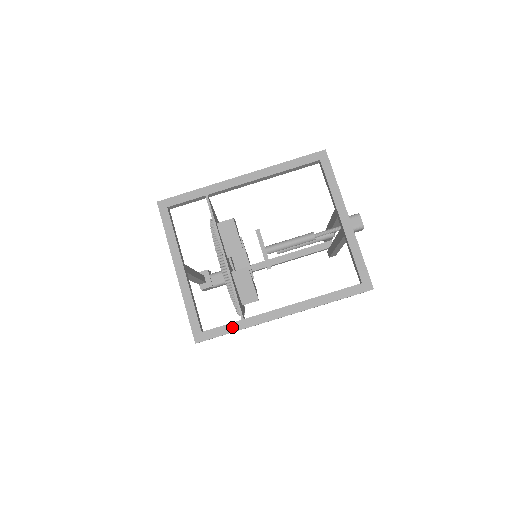
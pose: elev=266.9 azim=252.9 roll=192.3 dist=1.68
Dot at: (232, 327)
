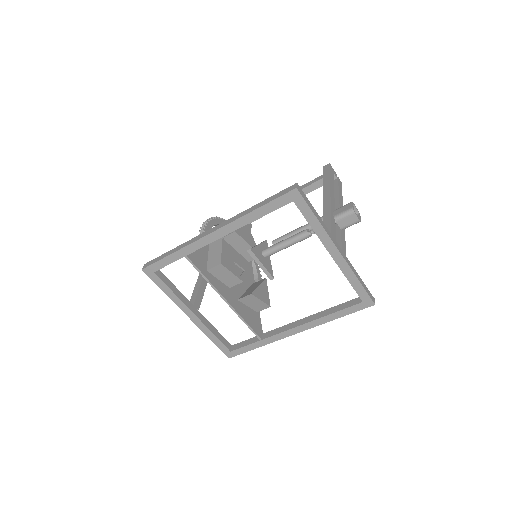
Dot at: (254, 346)
